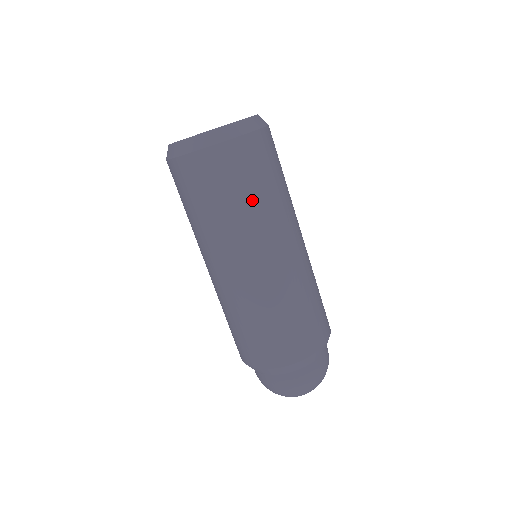
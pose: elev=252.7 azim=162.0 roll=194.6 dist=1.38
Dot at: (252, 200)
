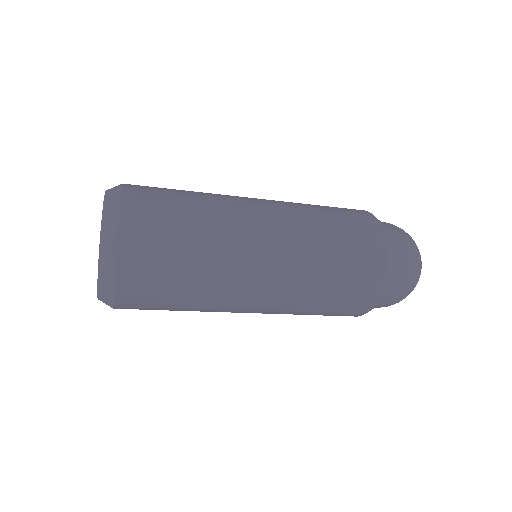
Dot at: (192, 272)
